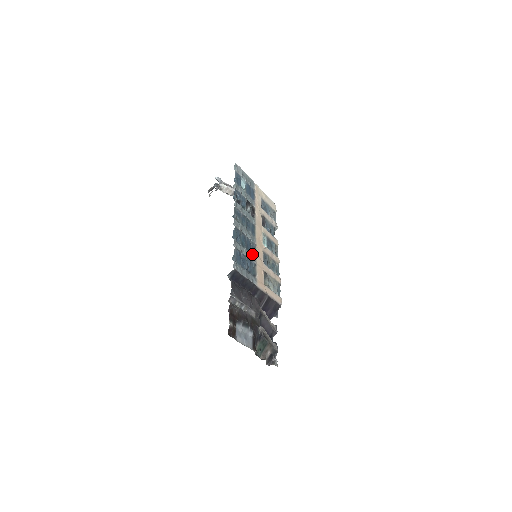
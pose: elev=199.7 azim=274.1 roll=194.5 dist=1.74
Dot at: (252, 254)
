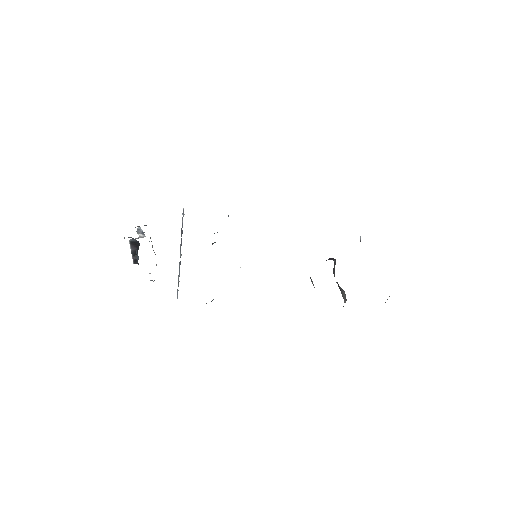
Dot at: occluded
